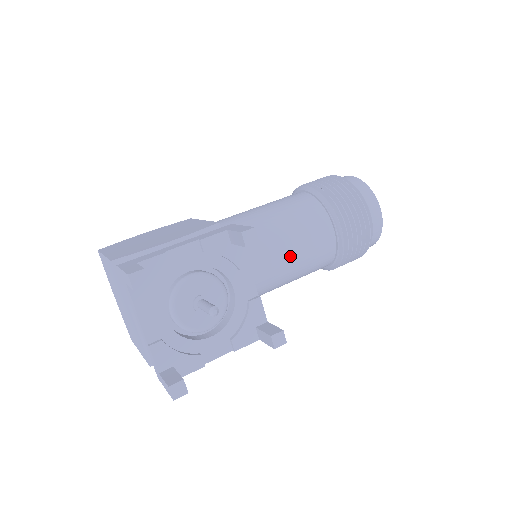
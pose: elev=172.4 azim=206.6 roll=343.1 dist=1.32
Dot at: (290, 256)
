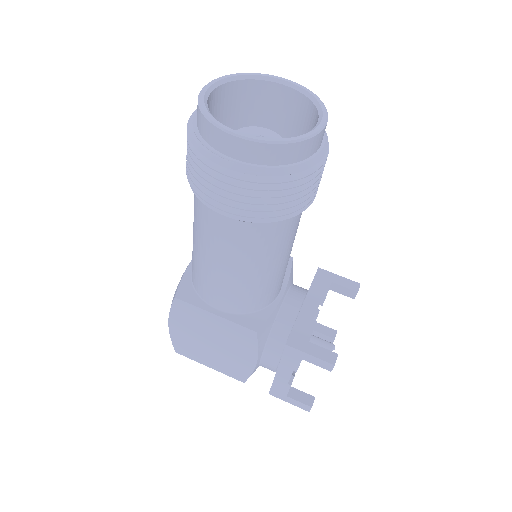
Dot at: occluded
